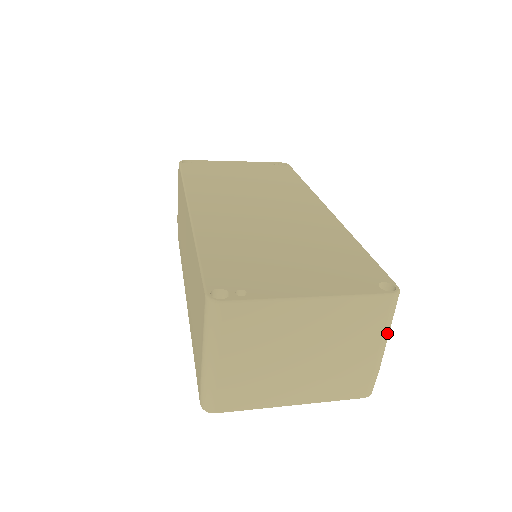
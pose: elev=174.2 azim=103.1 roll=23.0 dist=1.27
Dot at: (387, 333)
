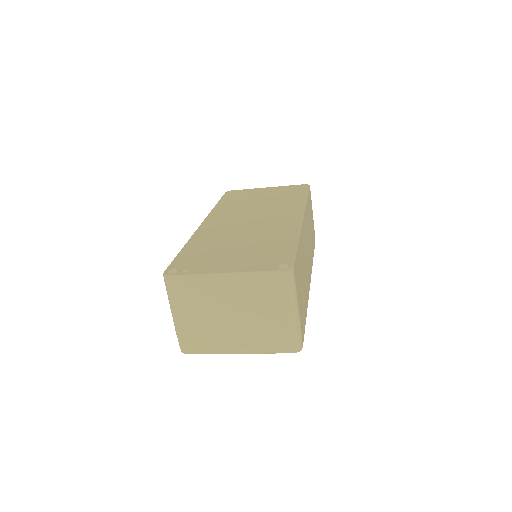
Dot at: (291, 301)
